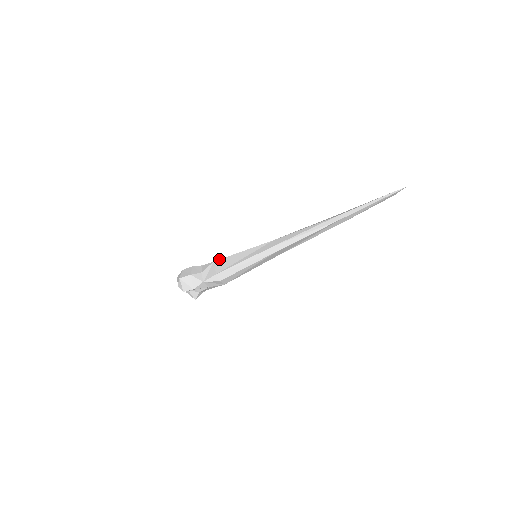
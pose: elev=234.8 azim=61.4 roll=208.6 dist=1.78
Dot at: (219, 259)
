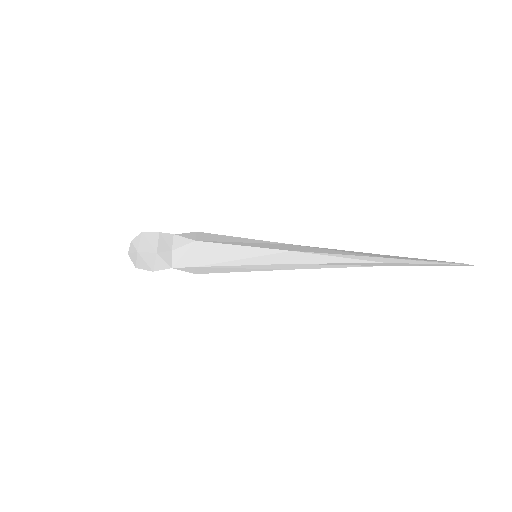
Dot at: (204, 241)
